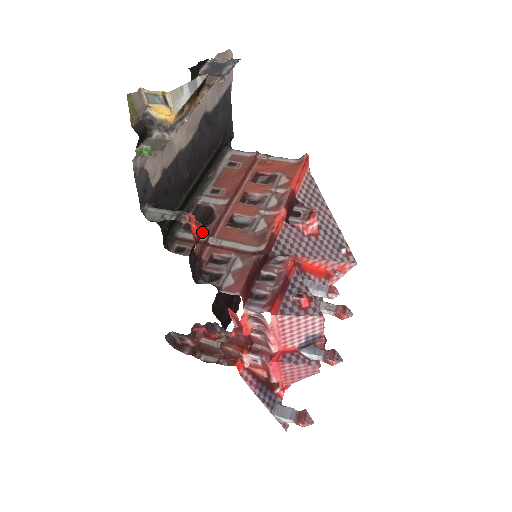
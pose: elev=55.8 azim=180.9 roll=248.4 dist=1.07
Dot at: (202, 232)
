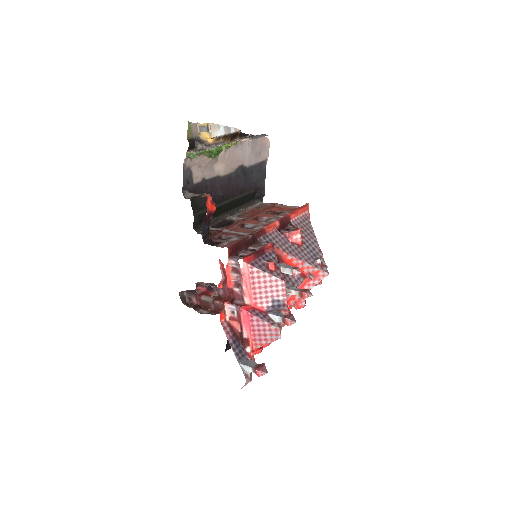
Dot at: (214, 208)
